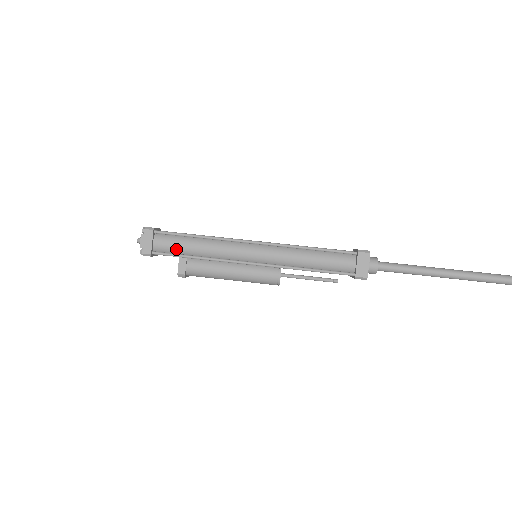
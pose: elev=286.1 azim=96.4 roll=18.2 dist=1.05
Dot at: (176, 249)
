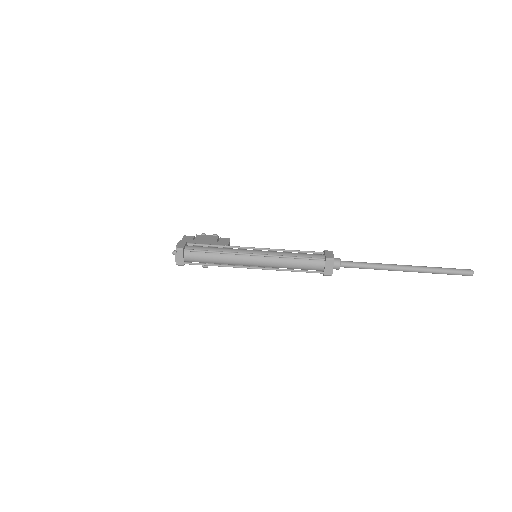
Dot at: (200, 260)
